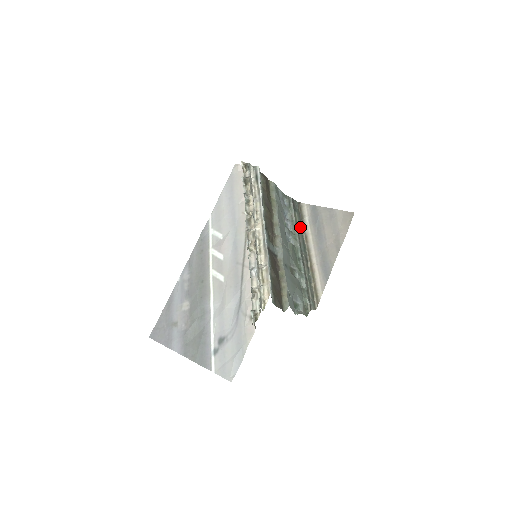
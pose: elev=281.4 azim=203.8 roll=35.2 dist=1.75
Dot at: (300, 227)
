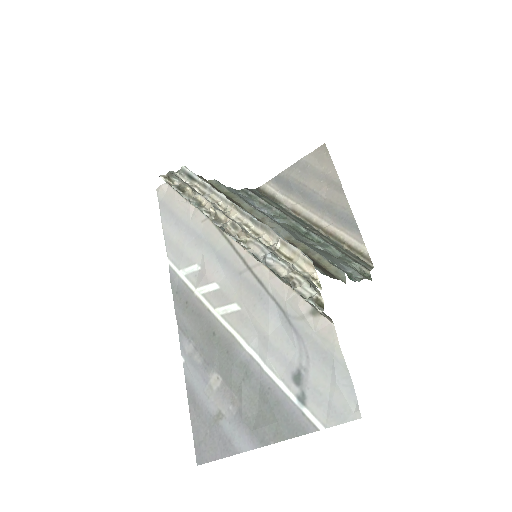
Dot at: (279, 207)
